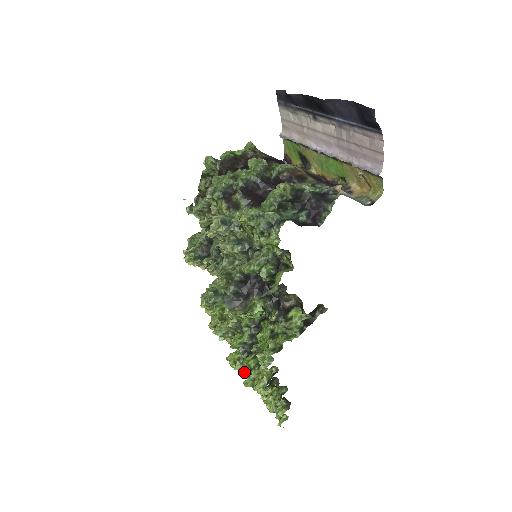
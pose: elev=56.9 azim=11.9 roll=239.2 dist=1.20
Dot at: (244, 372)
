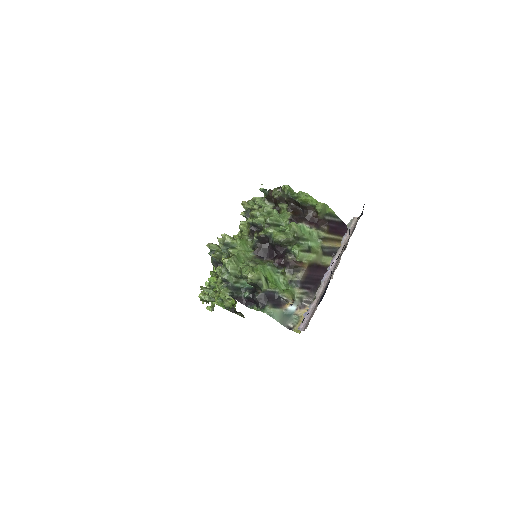
Dot at: occluded
